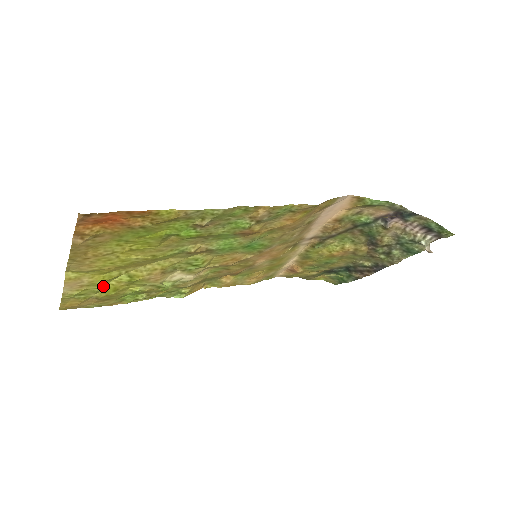
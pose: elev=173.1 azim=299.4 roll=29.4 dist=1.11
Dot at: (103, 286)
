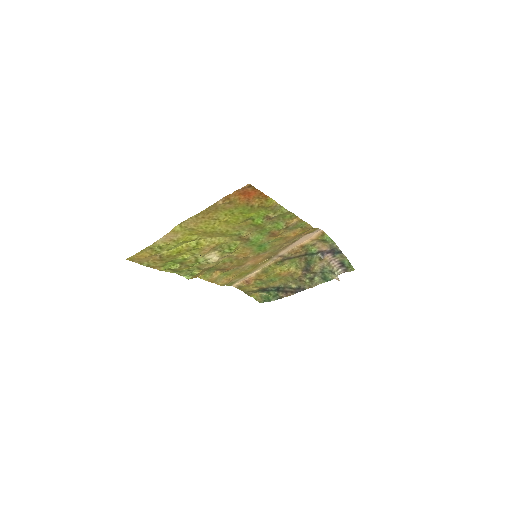
Dot at: (177, 246)
